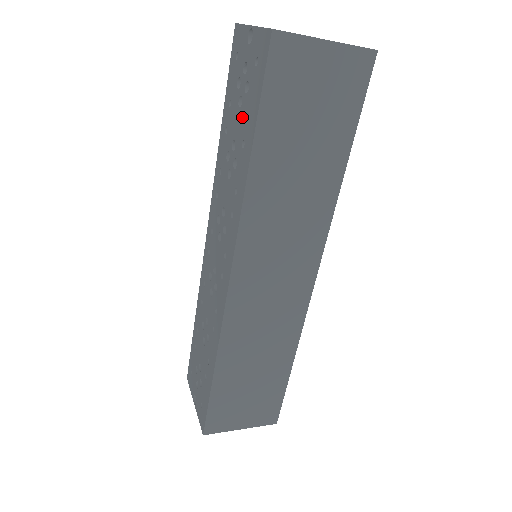
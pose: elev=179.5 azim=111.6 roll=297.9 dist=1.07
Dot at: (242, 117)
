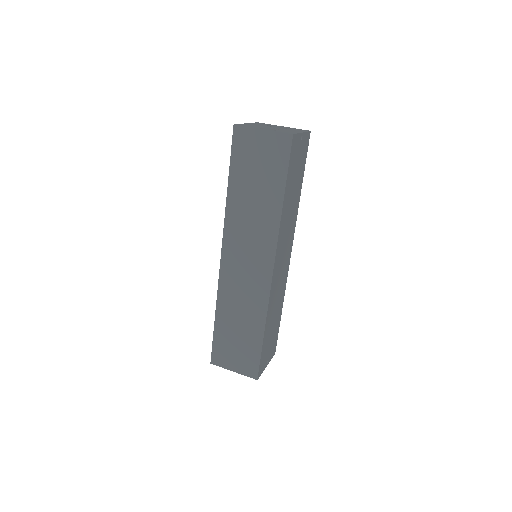
Dot at: occluded
